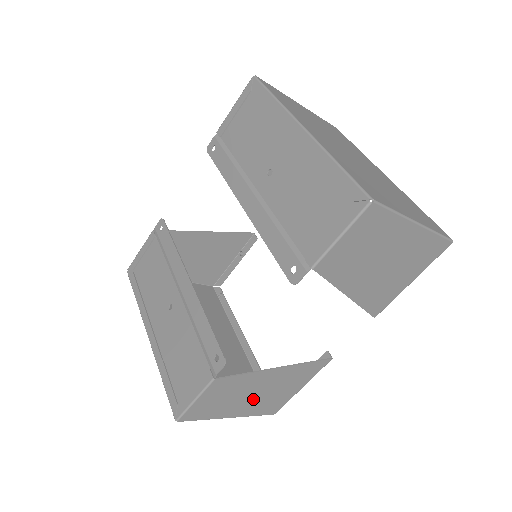
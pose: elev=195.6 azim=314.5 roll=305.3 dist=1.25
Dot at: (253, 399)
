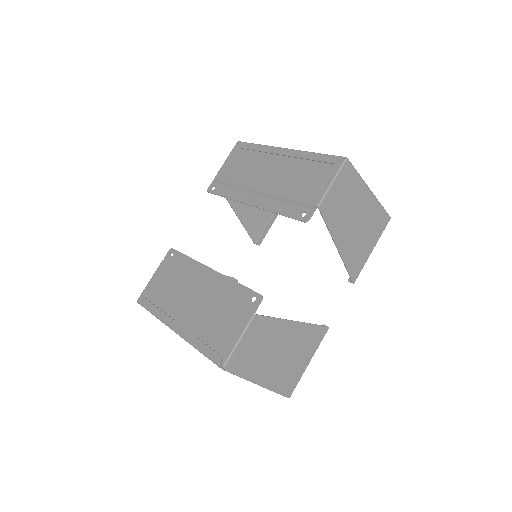
Dot at: (276, 362)
